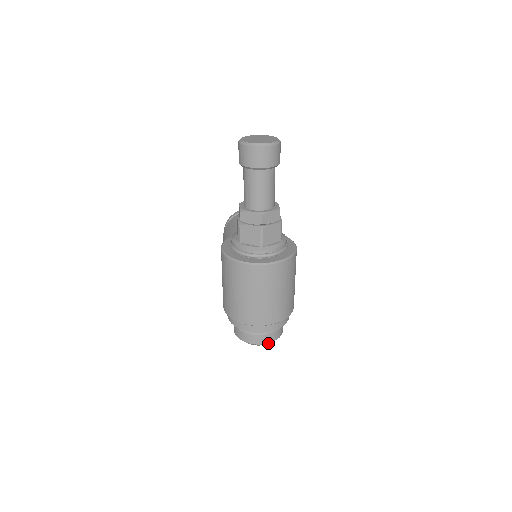
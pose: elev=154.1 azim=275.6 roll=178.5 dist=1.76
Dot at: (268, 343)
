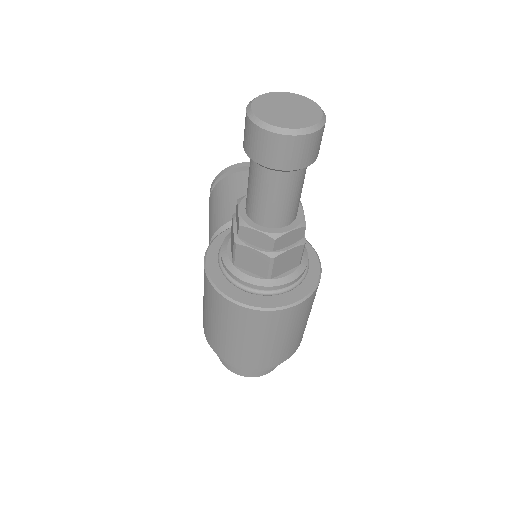
Dot at: occluded
